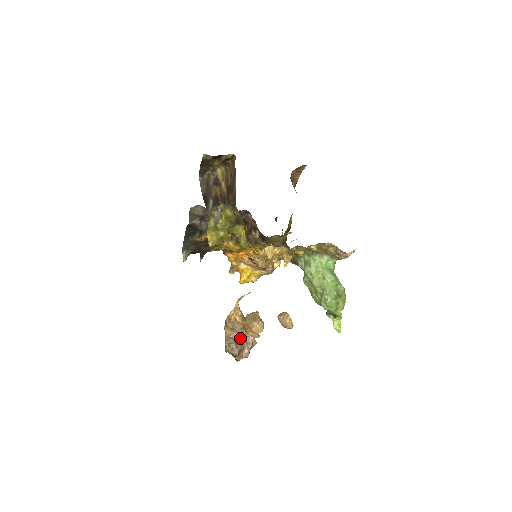
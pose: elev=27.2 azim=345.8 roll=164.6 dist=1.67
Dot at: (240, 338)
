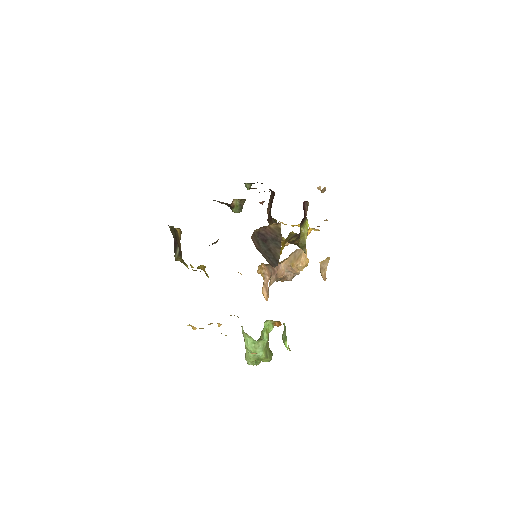
Dot at: (271, 280)
